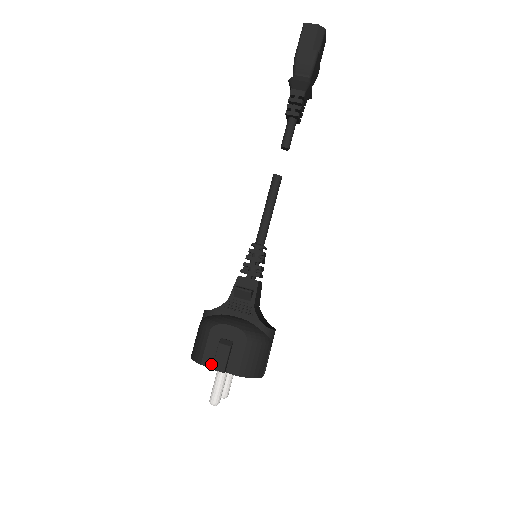
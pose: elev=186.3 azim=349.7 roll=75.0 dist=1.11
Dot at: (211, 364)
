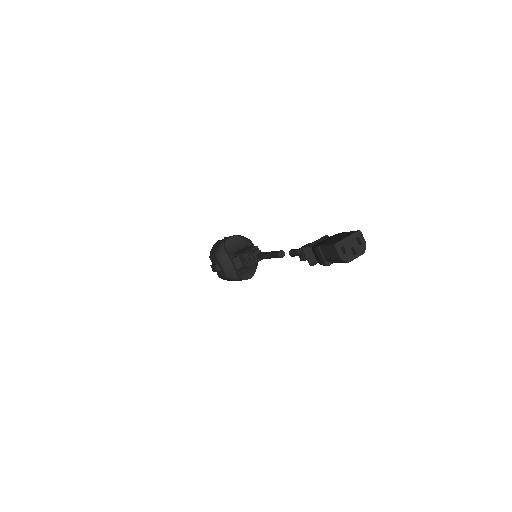
Dot at: (212, 263)
